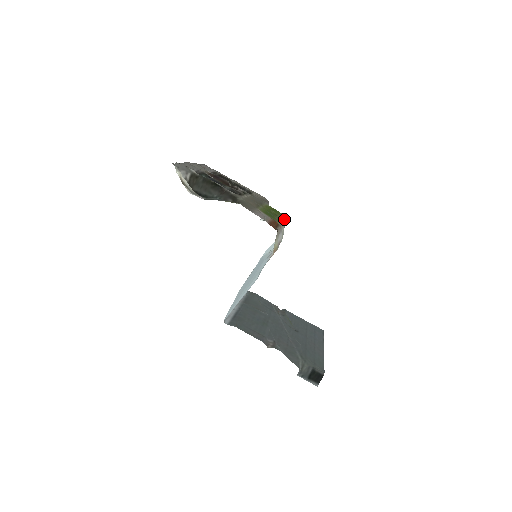
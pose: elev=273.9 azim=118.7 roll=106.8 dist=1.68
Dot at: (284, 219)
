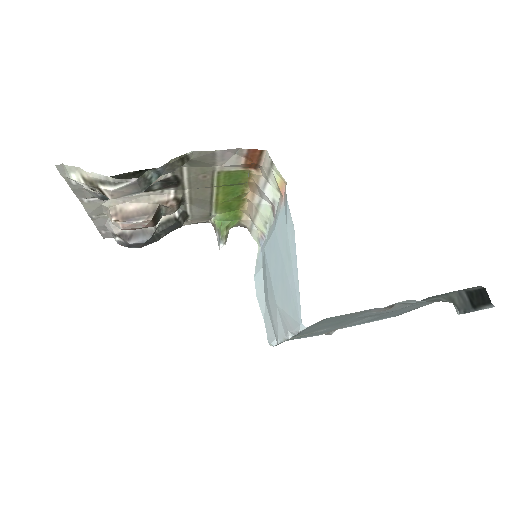
Dot at: (247, 214)
